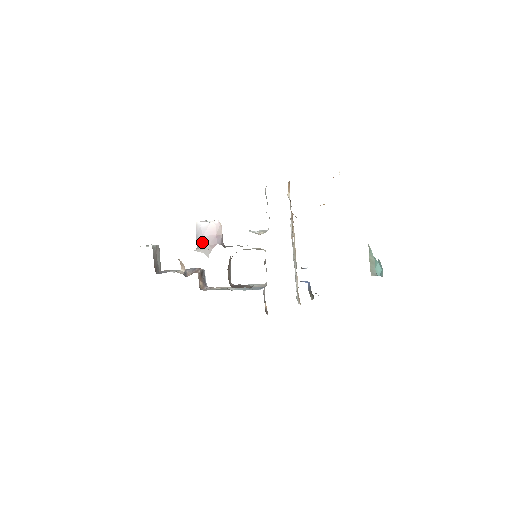
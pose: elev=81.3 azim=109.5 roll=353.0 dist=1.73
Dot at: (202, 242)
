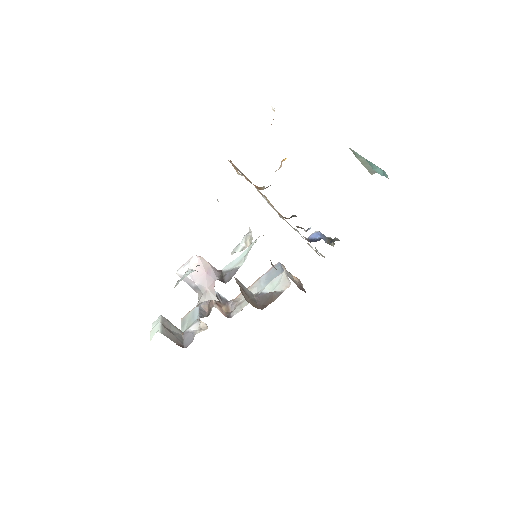
Dot at: (199, 289)
